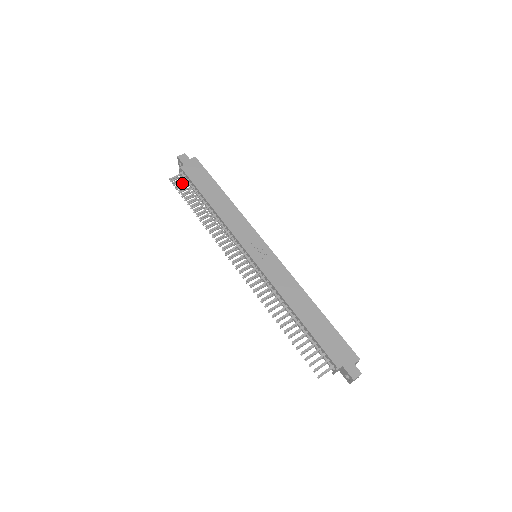
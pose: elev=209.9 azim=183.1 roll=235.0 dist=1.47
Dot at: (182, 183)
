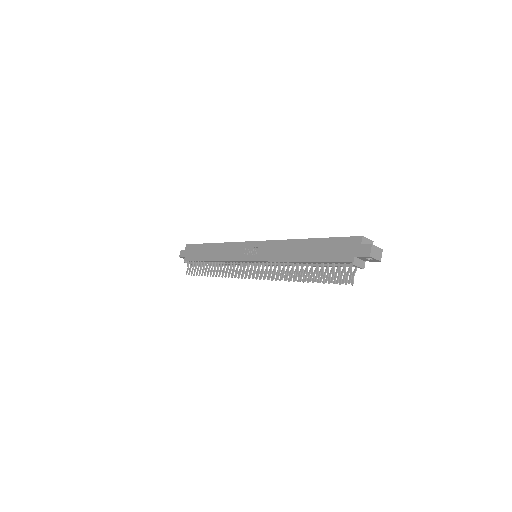
Dot at: (192, 268)
